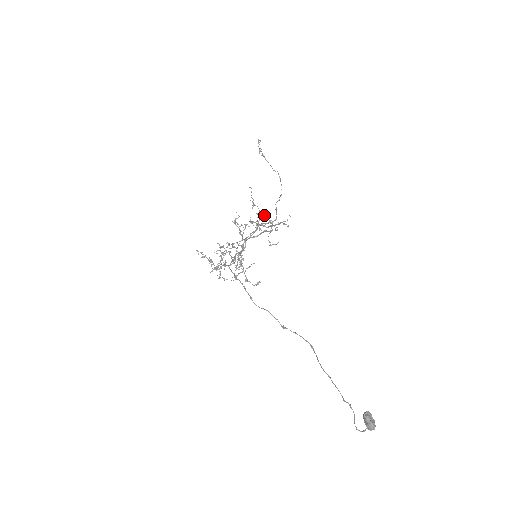
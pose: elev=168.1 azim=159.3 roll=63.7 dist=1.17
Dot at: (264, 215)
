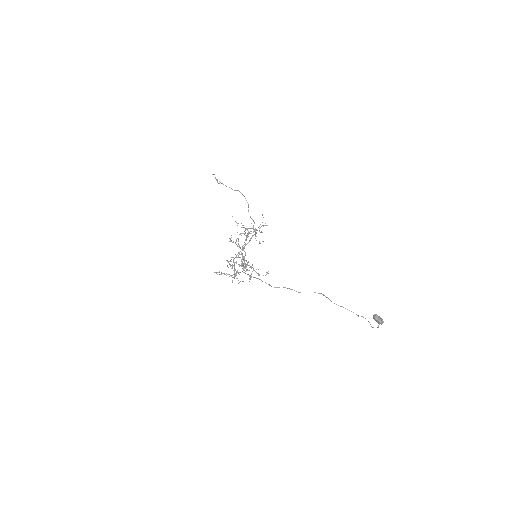
Dot at: occluded
